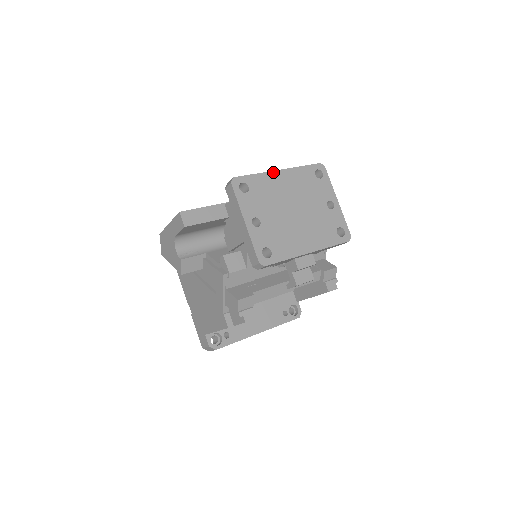
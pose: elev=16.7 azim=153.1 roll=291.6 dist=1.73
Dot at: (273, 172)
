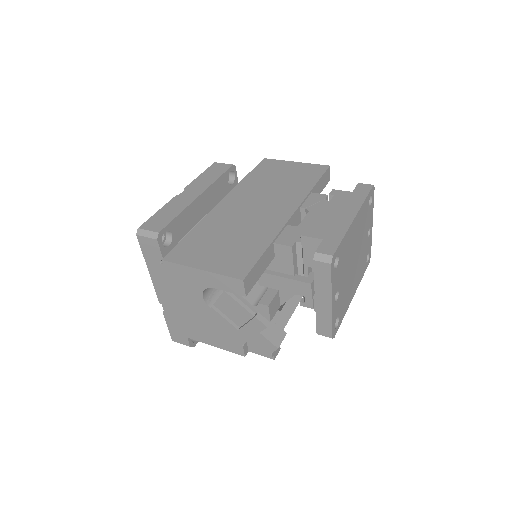
Dot at: (352, 224)
